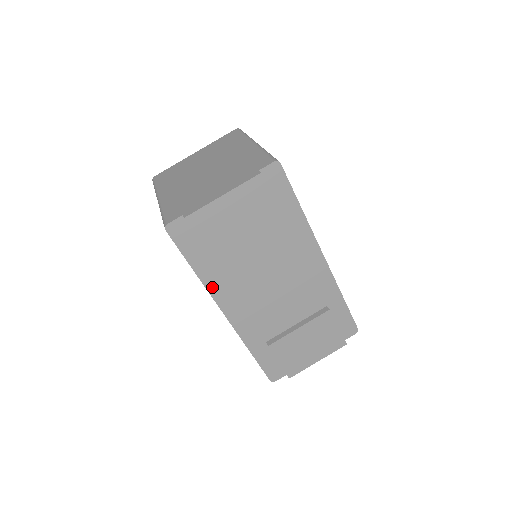
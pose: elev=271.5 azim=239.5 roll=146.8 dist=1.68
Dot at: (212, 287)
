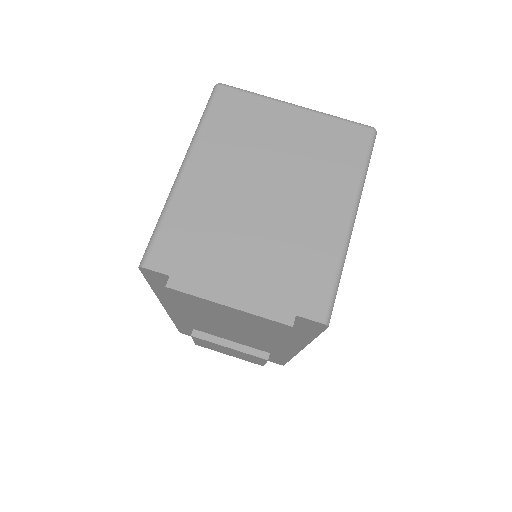
Dot at: (165, 300)
